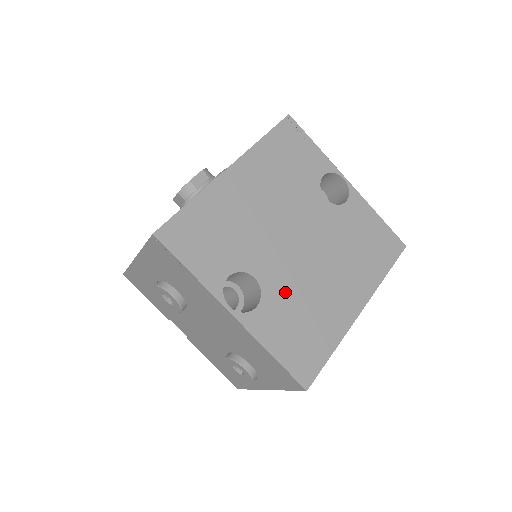
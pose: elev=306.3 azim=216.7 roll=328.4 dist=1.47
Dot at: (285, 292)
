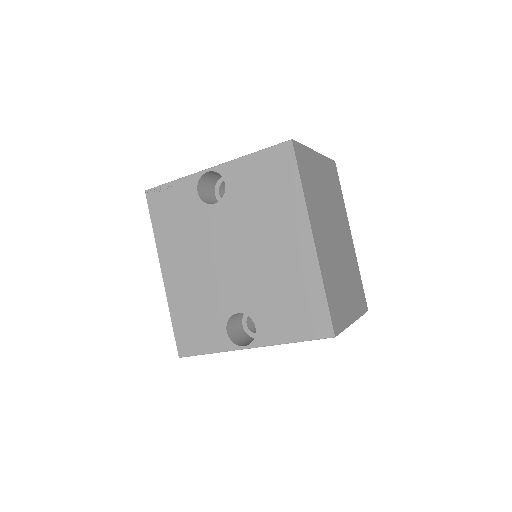
Dot at: (259, 297)
